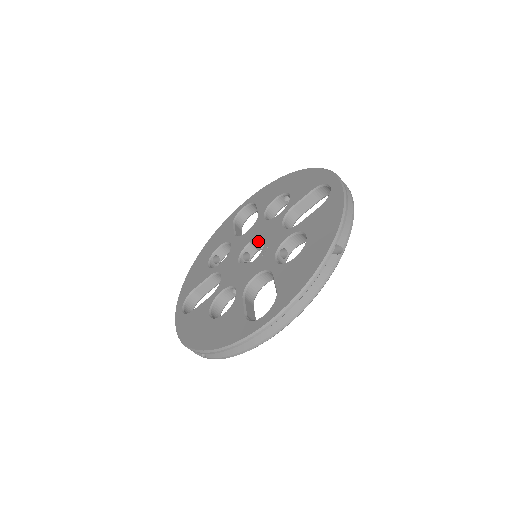
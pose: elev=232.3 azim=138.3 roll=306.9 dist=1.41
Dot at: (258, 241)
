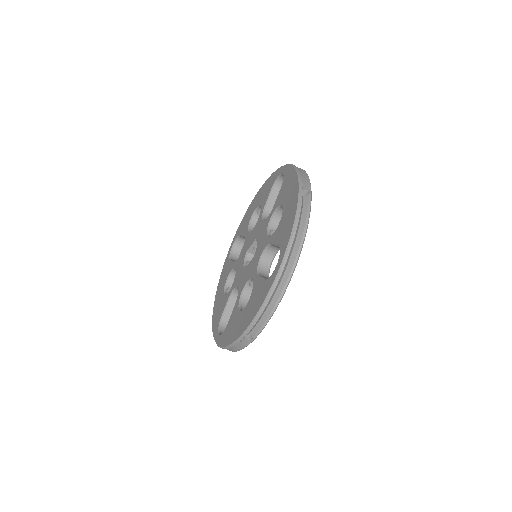
Dot at: (252, 245)
